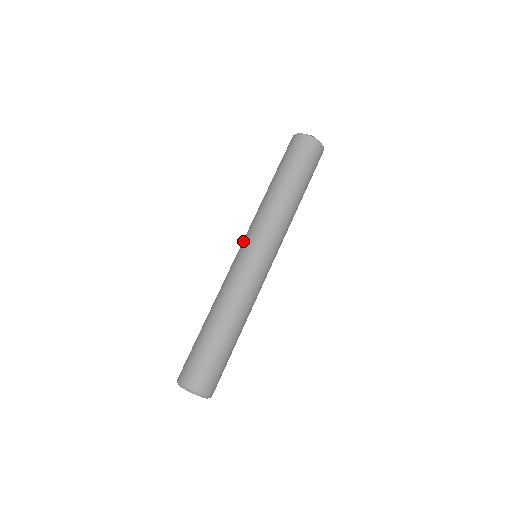
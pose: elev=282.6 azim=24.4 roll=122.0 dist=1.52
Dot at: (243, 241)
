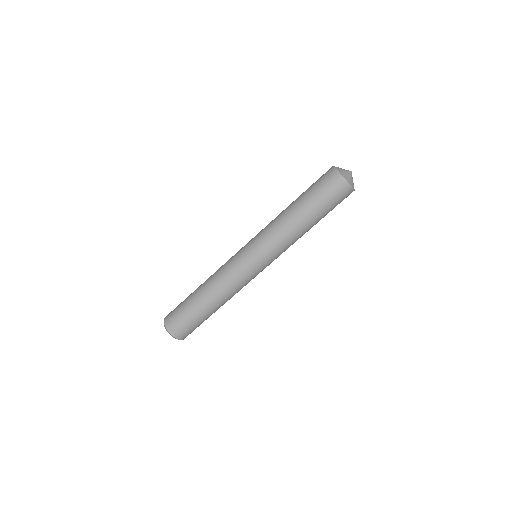
Dot at: (251, 245)
